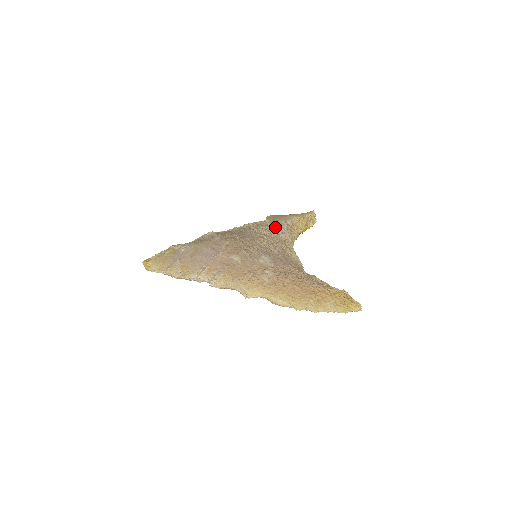
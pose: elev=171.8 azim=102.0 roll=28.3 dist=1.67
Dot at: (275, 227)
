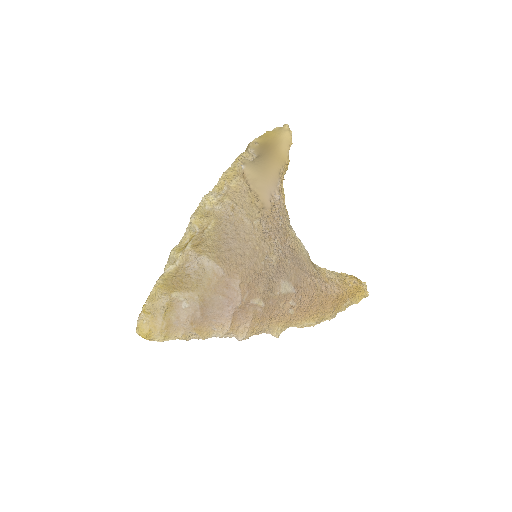
Dot at: (273, 213)
